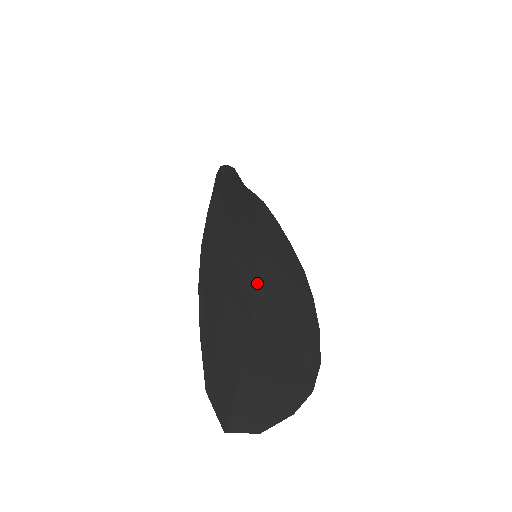
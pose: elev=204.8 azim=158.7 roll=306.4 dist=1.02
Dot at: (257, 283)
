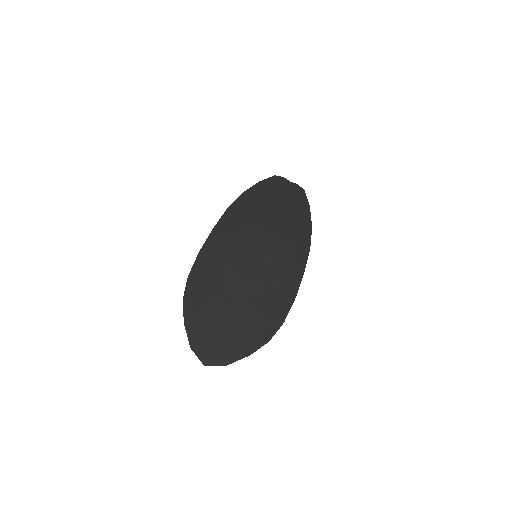
Dot at: (244, 279)
